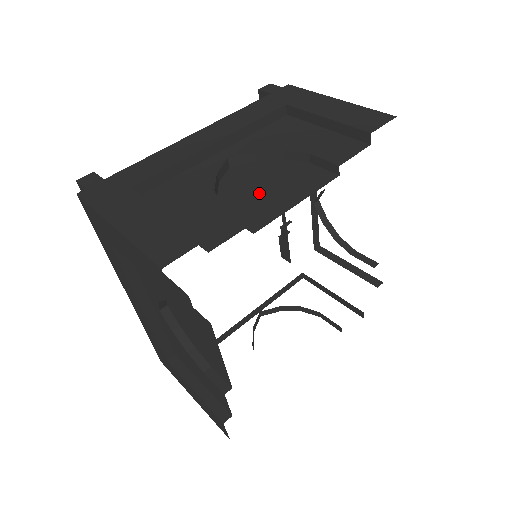
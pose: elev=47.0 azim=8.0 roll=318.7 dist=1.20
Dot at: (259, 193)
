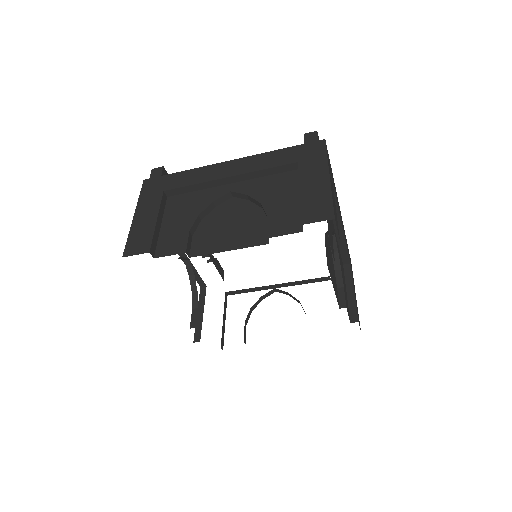
Dot at: (221, 229)
